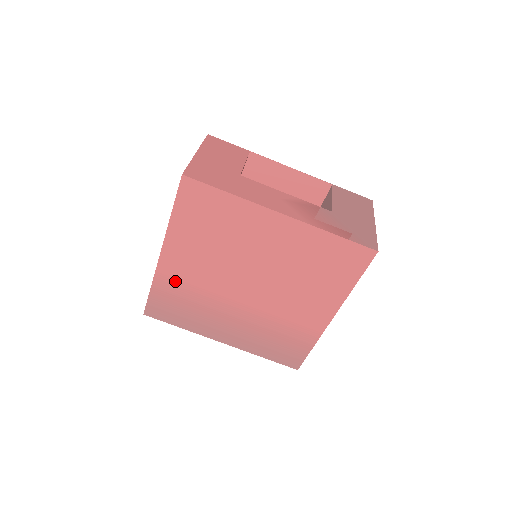
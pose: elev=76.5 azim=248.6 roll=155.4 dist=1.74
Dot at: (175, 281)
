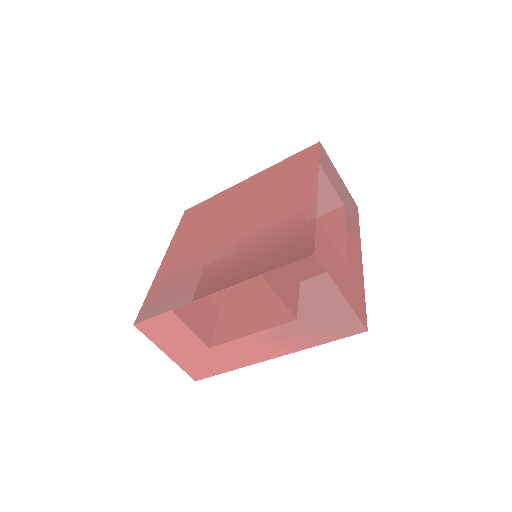
Dot at: occluded
